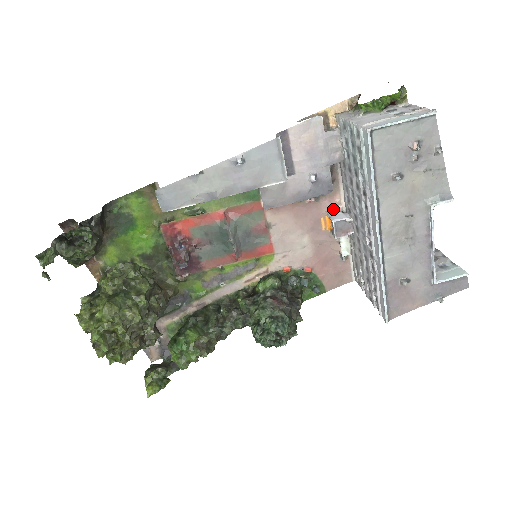
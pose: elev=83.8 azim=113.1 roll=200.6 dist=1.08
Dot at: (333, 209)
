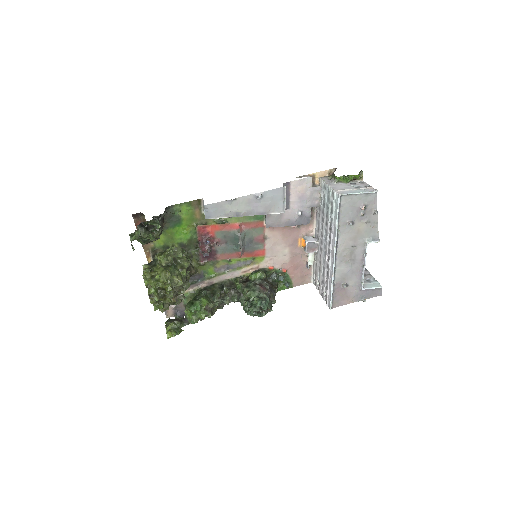
Dot at: (307, 234)
